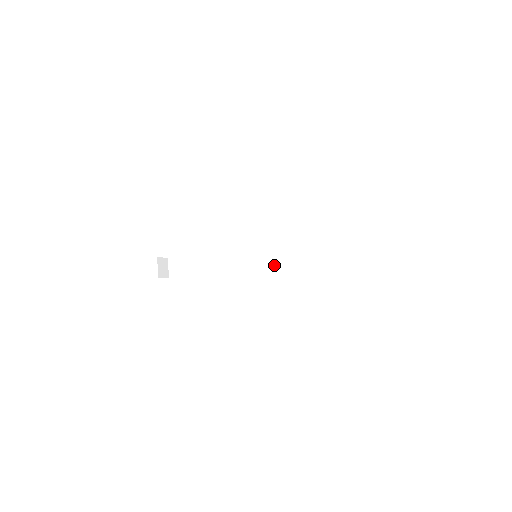
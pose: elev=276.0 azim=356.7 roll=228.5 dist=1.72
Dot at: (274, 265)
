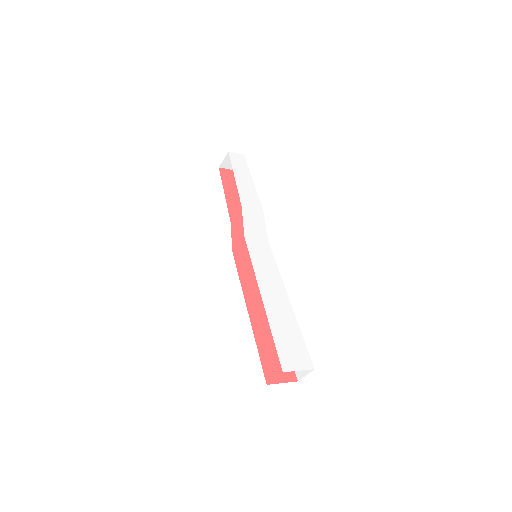
Dot at: occluded
